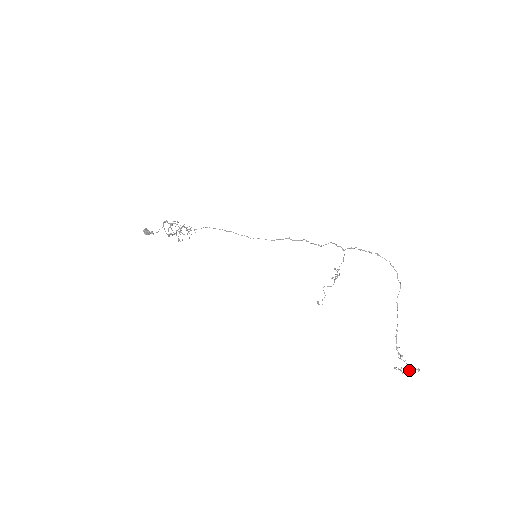
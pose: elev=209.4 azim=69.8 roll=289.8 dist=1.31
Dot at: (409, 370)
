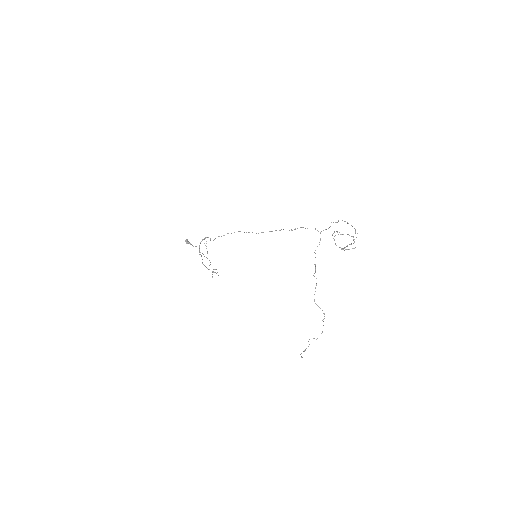
Dot at: (348, 249)
